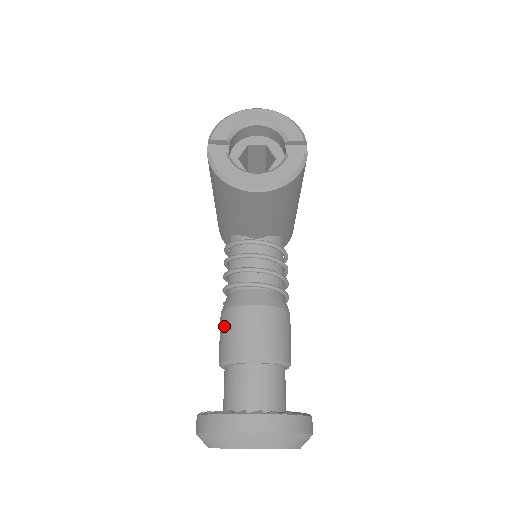
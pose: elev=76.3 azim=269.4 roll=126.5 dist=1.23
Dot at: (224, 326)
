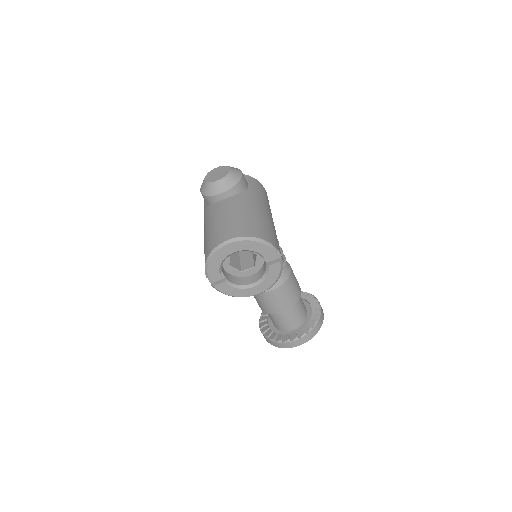
Dot at: (255, 297)
